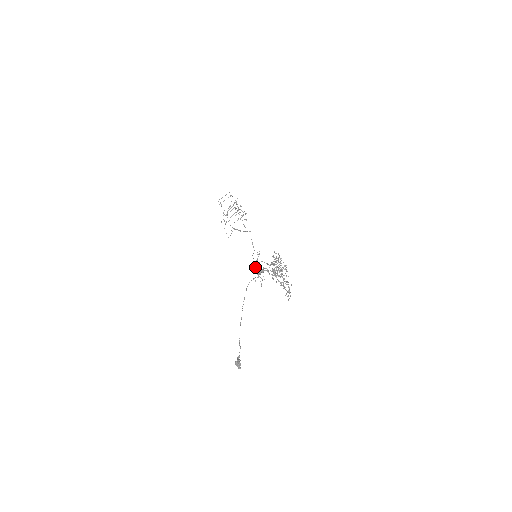
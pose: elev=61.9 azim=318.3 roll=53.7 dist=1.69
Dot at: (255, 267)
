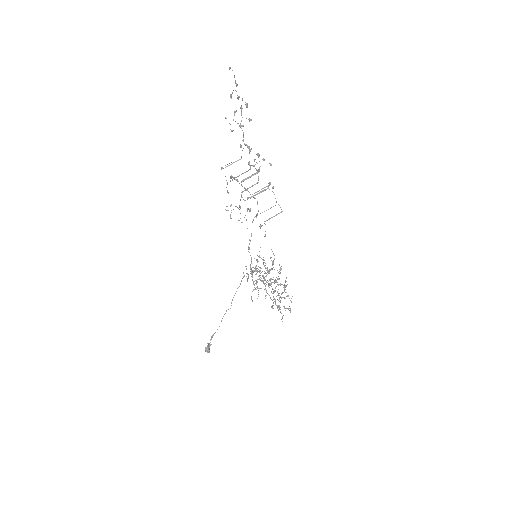
Dot at: (251, 272)
